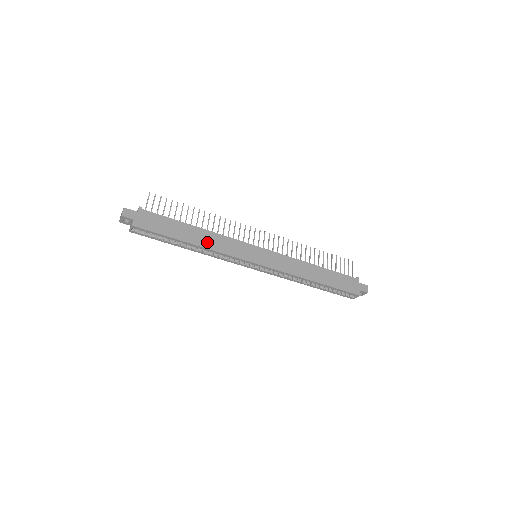
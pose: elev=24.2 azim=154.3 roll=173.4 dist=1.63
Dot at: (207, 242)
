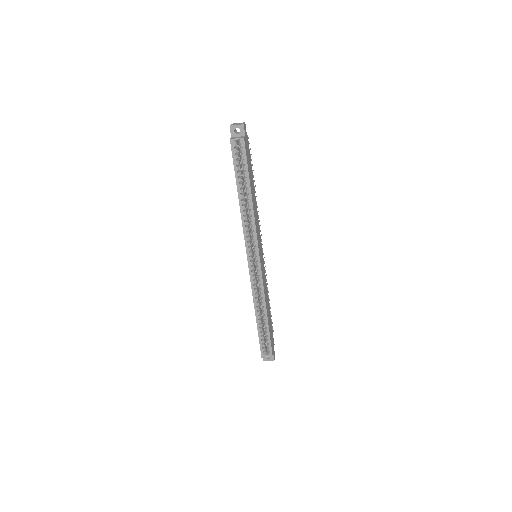
Dot at: (255, 209)
